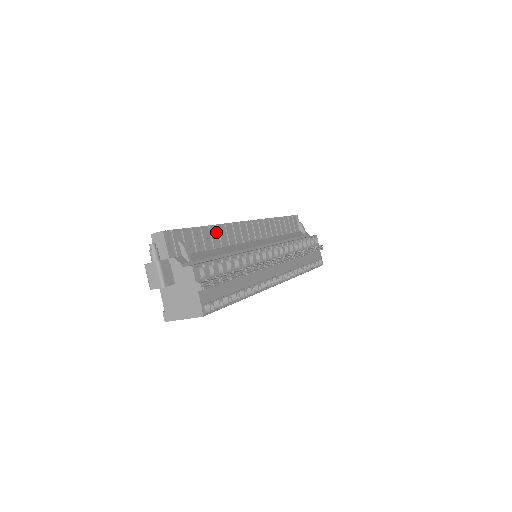
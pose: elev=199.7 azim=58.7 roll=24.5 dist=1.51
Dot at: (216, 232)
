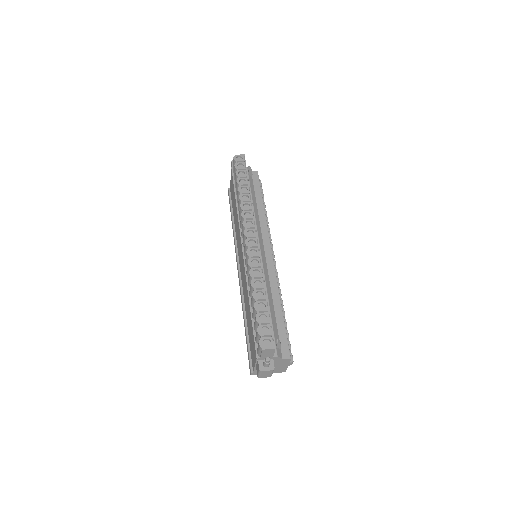
Dot at: occluded
